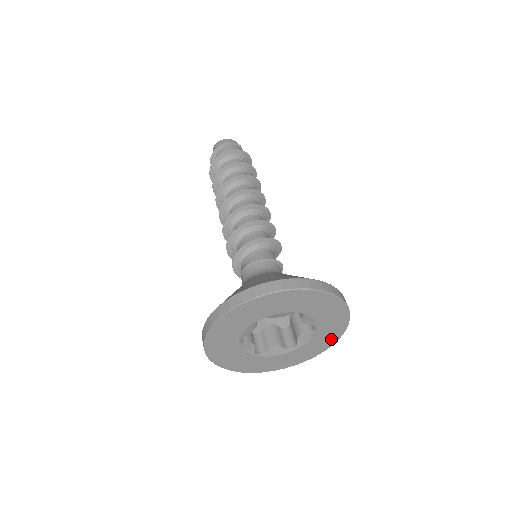
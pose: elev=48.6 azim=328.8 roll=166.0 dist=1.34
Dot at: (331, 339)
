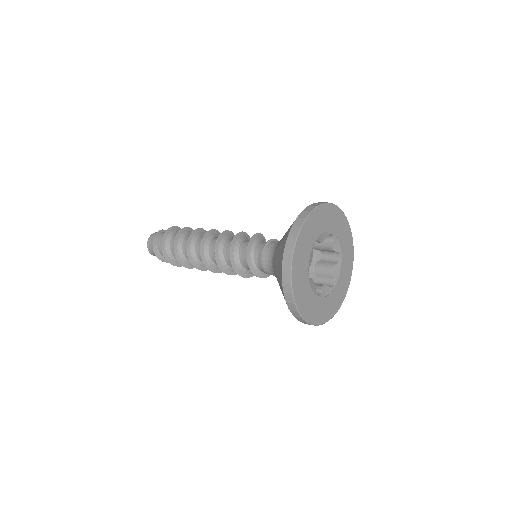
Dot at: (349, 271)
